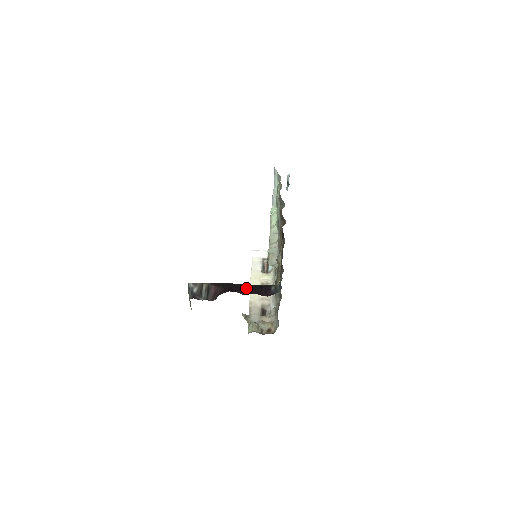
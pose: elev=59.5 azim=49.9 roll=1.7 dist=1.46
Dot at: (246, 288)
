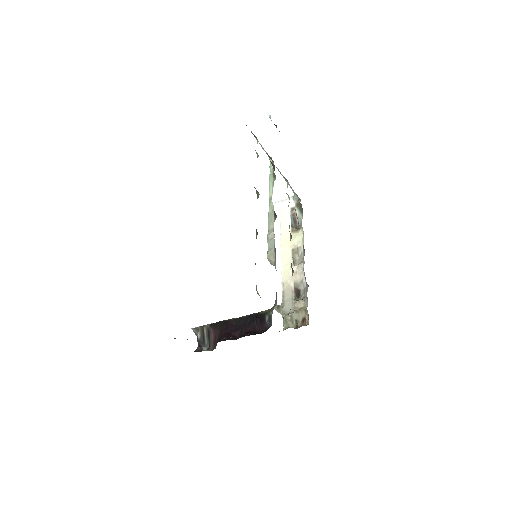
Dot at: (241, 324)
